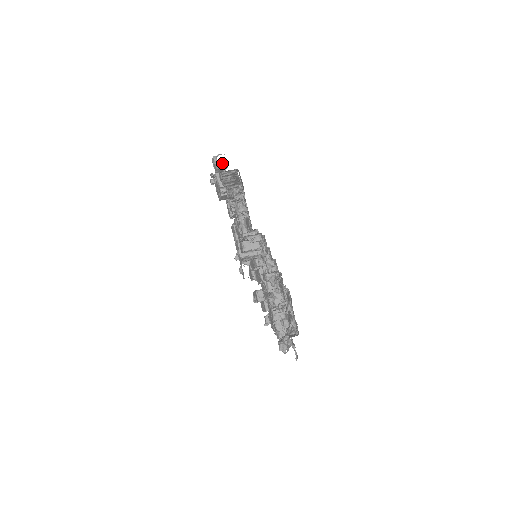
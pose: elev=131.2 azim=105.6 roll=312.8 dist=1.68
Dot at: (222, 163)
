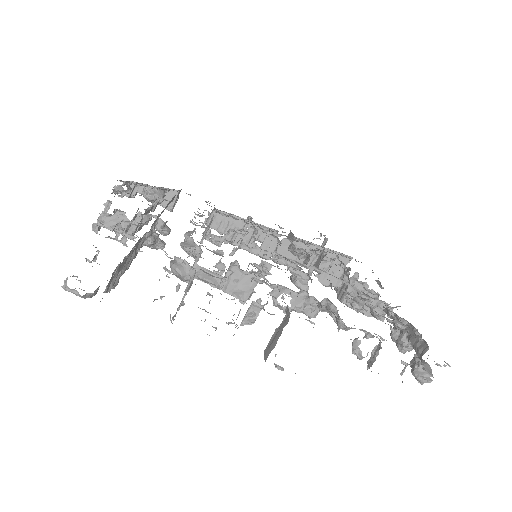
Dot at: (86, 259)
